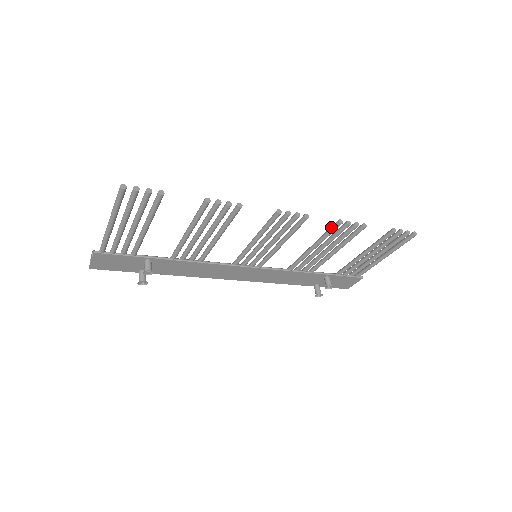
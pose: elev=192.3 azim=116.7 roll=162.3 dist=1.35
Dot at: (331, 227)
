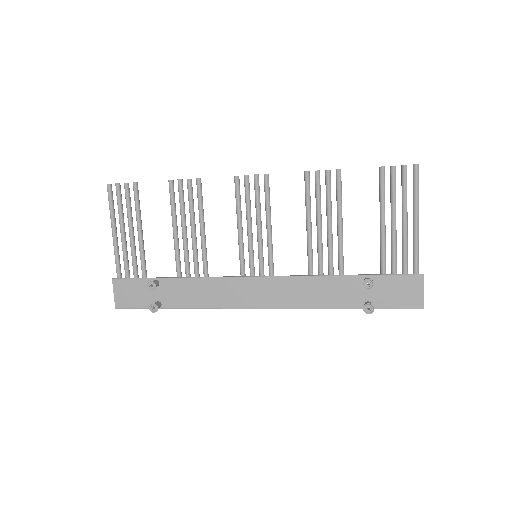
Dot at: occluded
